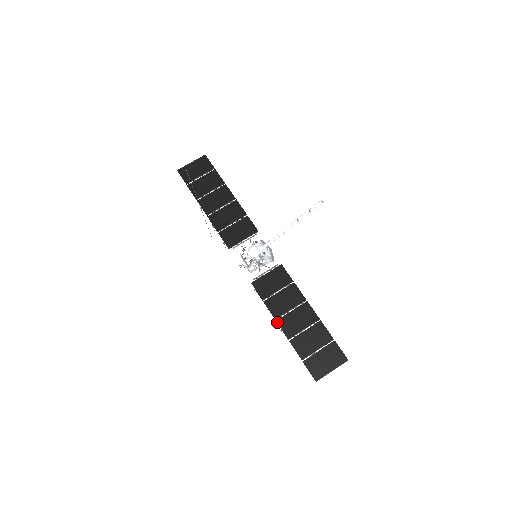
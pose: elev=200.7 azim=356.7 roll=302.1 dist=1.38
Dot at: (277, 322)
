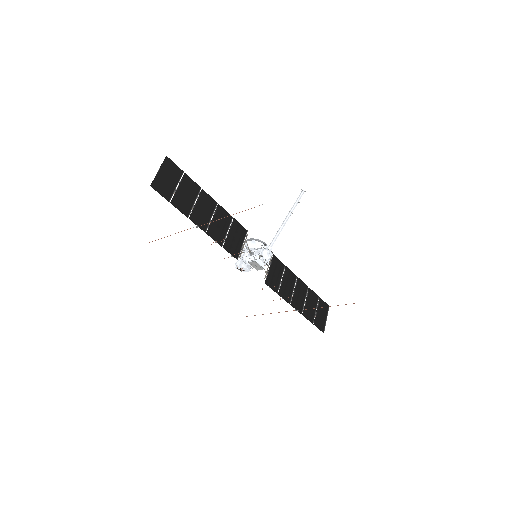
Dot at: (292, 305)
